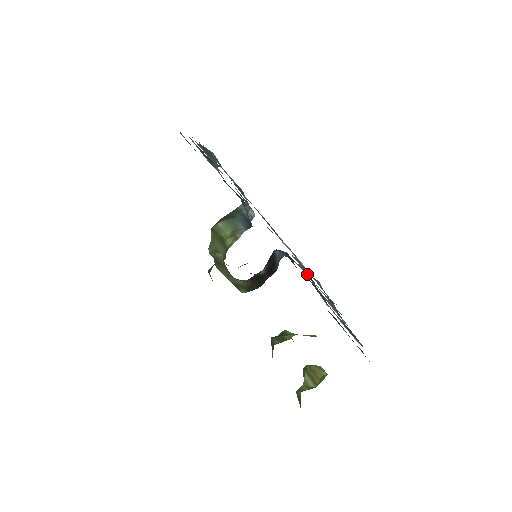
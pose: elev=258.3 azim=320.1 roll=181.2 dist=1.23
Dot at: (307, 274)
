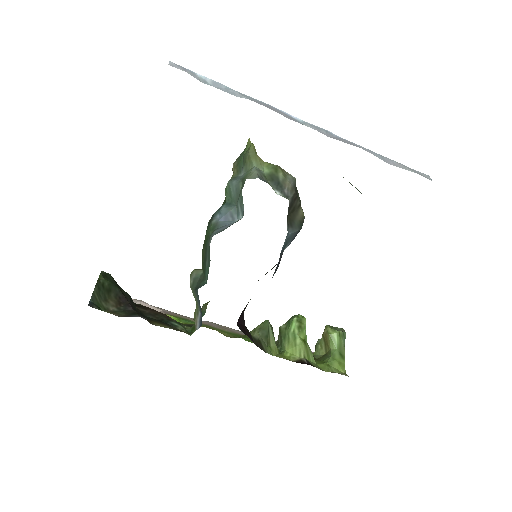
Dot at: occluded
